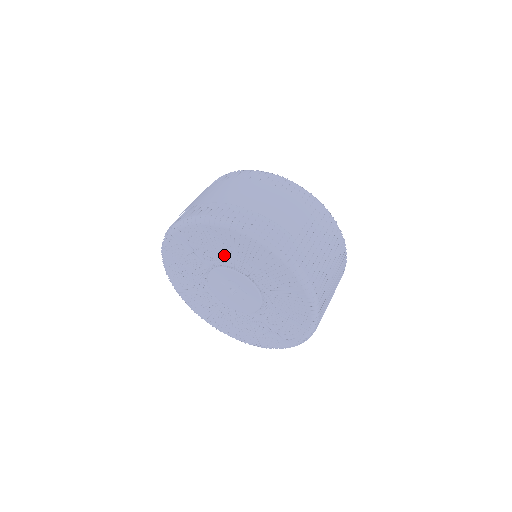
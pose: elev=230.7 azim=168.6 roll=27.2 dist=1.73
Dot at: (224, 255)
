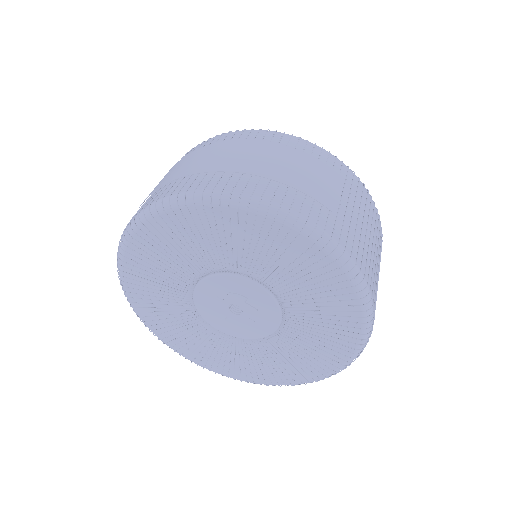
Dot at: (224, 253)
